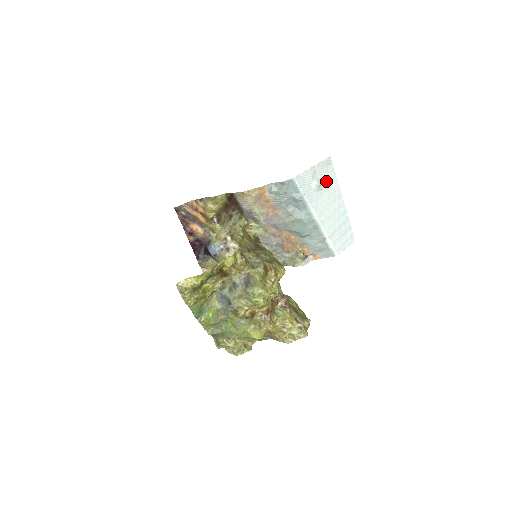
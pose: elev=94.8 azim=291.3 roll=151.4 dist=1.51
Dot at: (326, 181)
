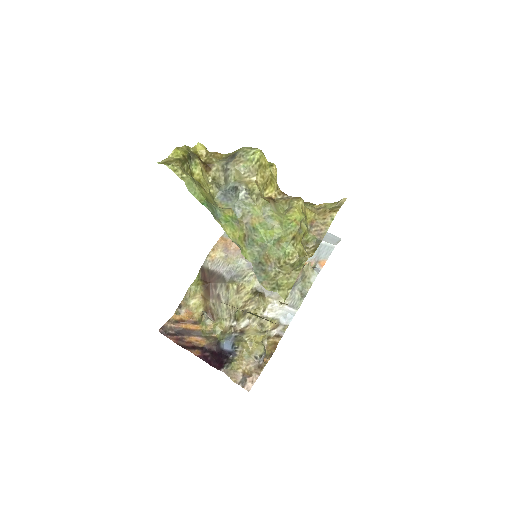
Dot at: occluded
